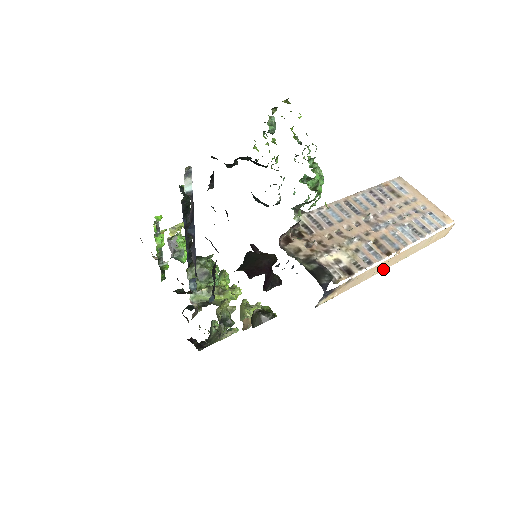
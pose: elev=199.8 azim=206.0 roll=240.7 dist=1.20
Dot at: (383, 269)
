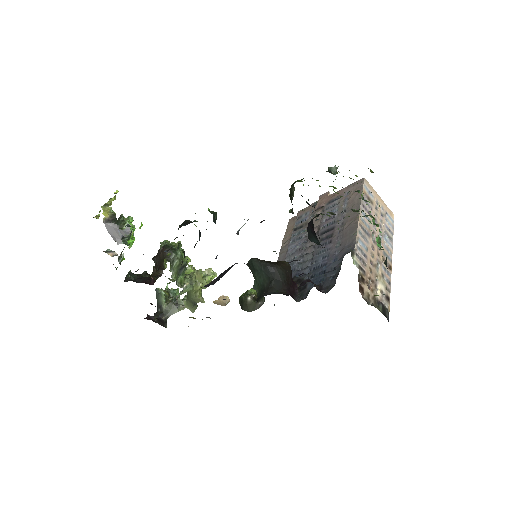
Dot at: occluded
